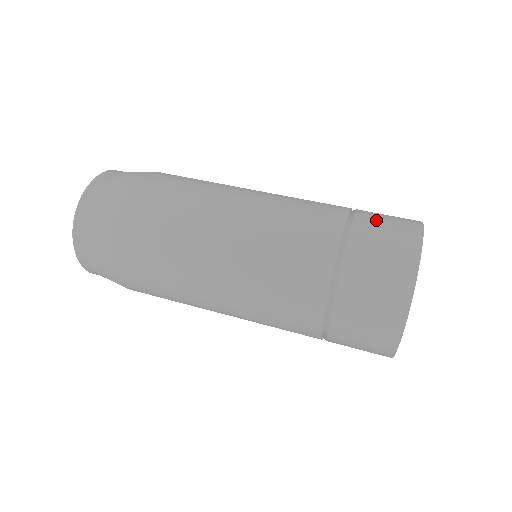
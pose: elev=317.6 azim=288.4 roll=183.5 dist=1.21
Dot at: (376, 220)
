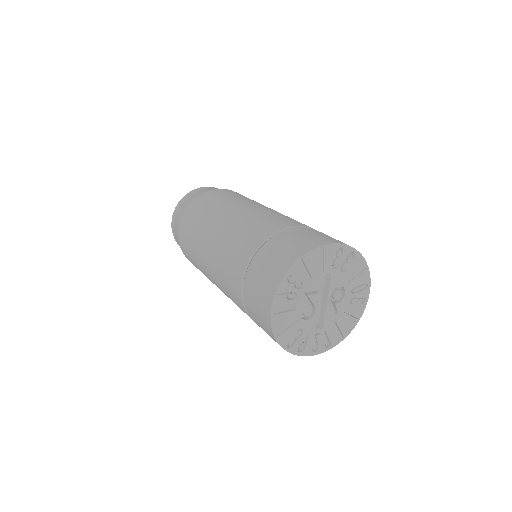
Dot at: (314, 232)
